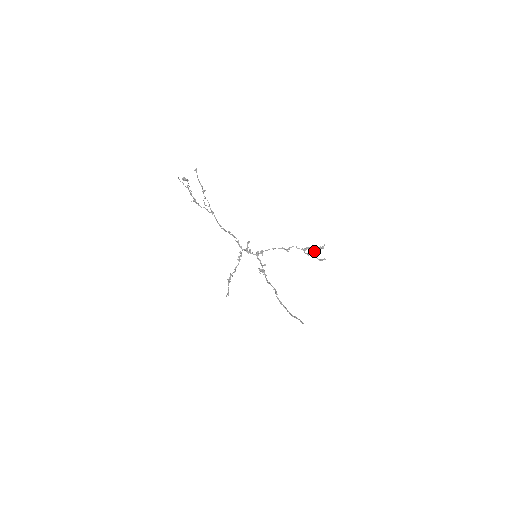
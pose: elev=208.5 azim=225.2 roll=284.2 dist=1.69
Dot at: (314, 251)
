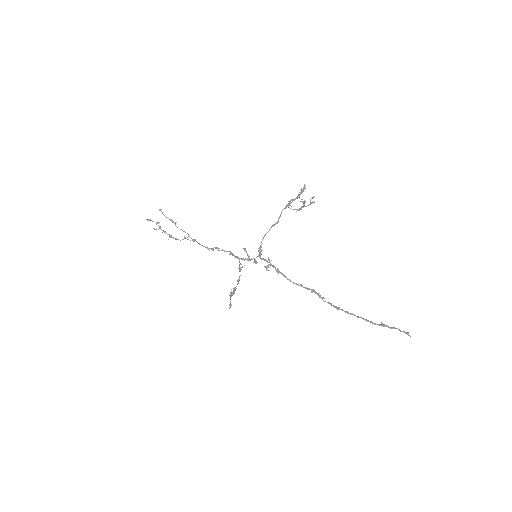
Dot at: occluded
